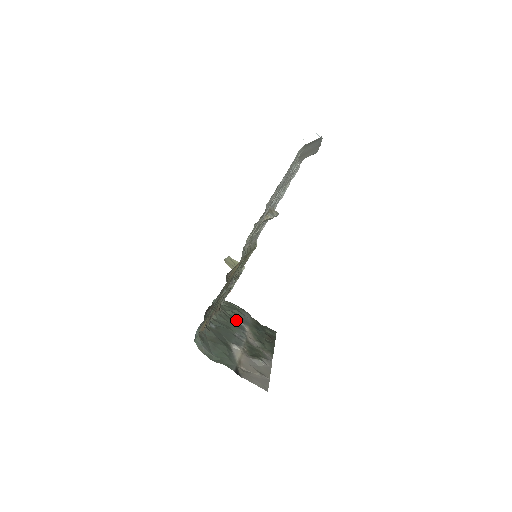
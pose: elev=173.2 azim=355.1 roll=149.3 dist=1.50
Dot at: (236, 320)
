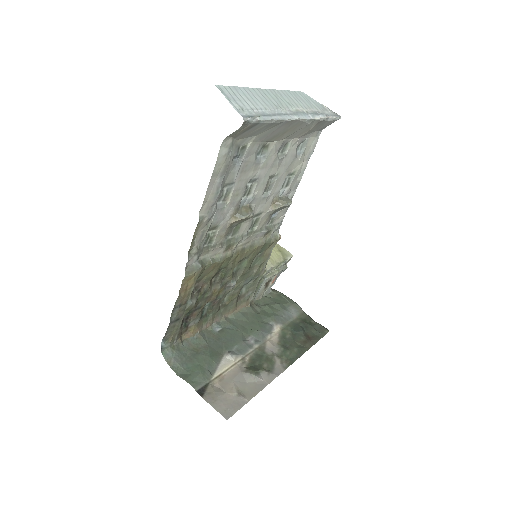
Dot at: (266, 318)
